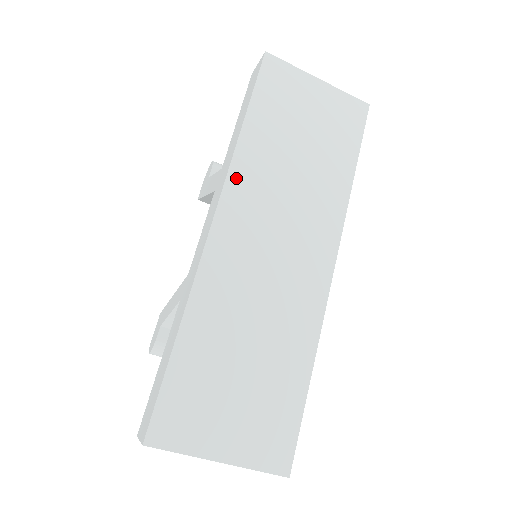
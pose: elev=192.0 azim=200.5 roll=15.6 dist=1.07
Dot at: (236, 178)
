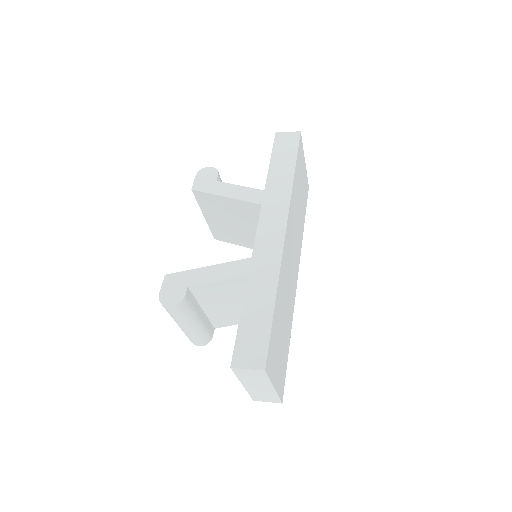
Dot at: (291, 207)
